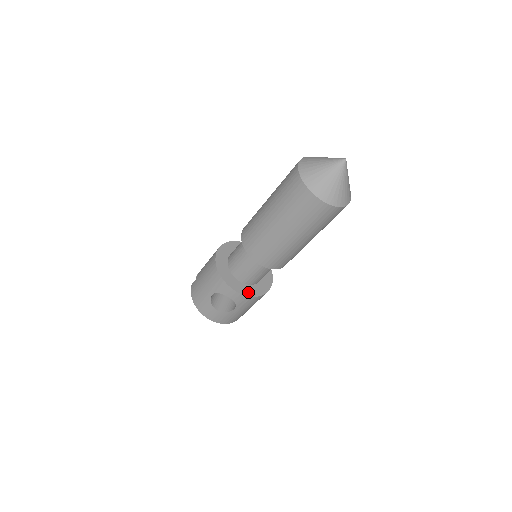
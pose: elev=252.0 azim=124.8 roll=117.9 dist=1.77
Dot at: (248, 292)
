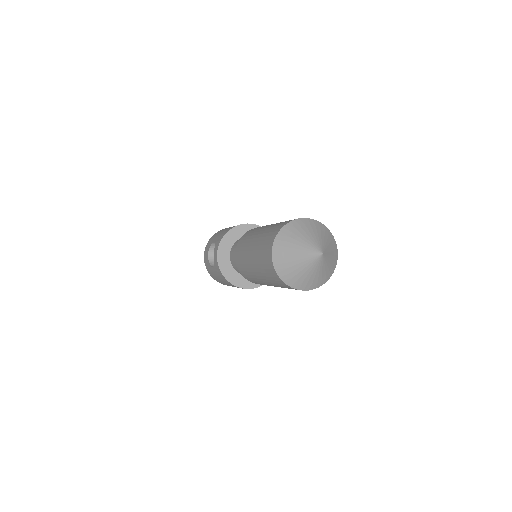
Dot at: (224, 267)
